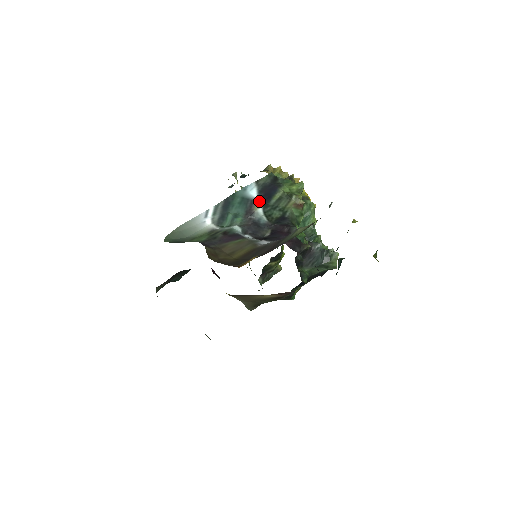
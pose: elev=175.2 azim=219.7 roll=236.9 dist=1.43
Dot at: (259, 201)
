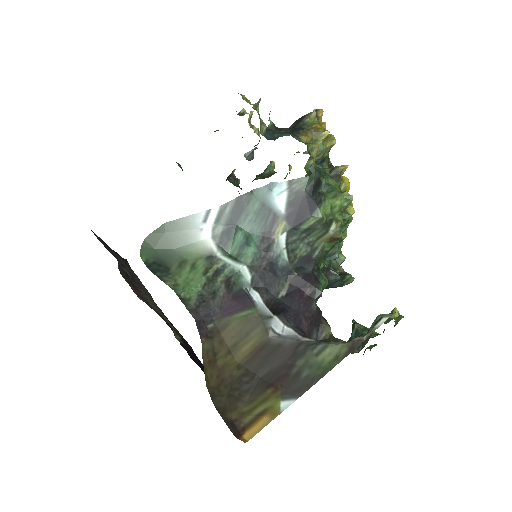
Dot at: (285, 220)
